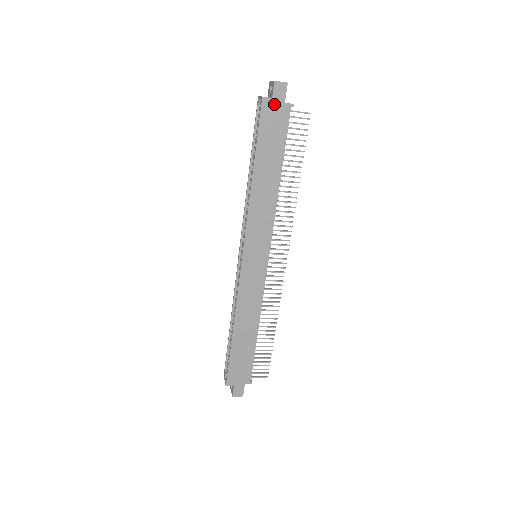
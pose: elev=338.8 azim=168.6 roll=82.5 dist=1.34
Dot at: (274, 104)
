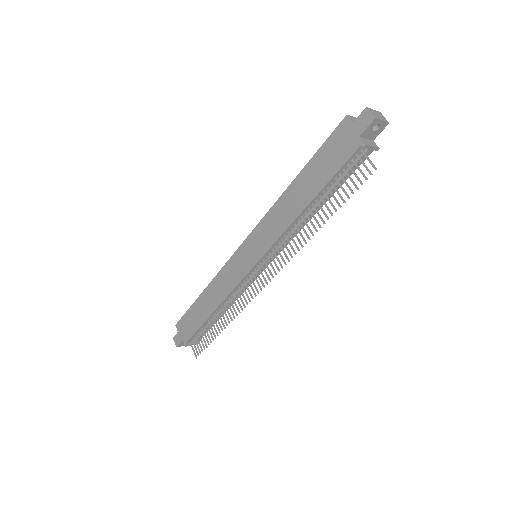
Dot at: (351, 130)
